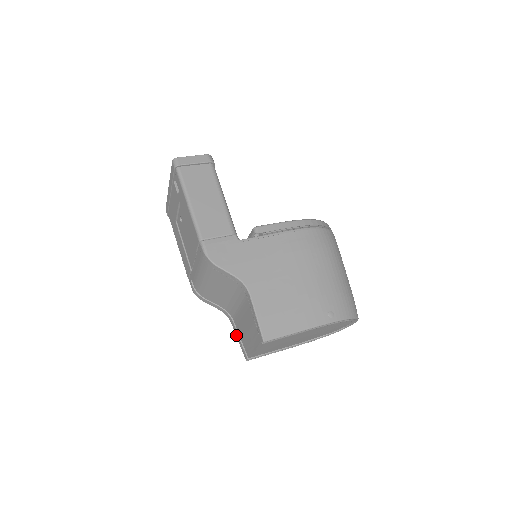
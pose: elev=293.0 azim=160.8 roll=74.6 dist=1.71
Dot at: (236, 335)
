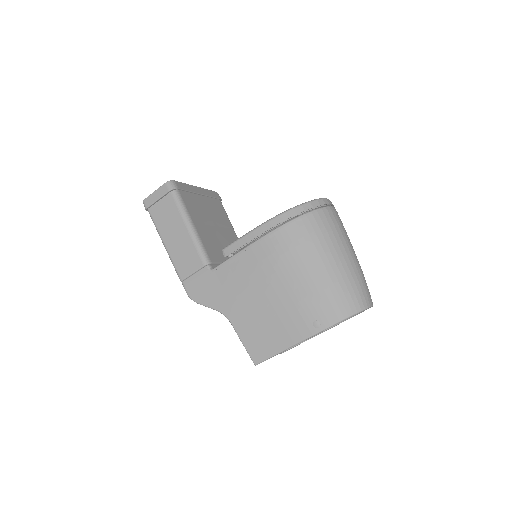
Dot at: occluded
